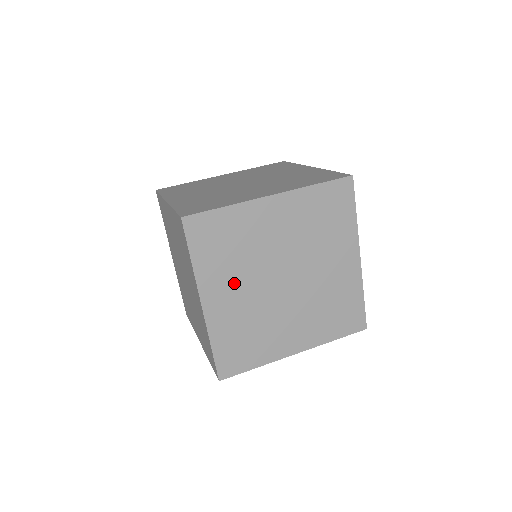
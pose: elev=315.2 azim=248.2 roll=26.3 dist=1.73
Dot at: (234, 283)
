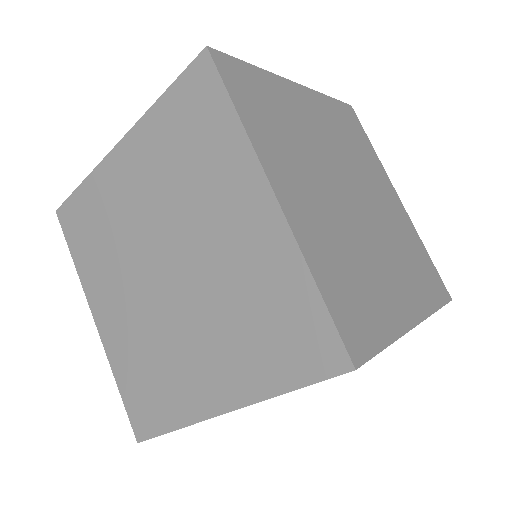
Dot at: (303, 177)
